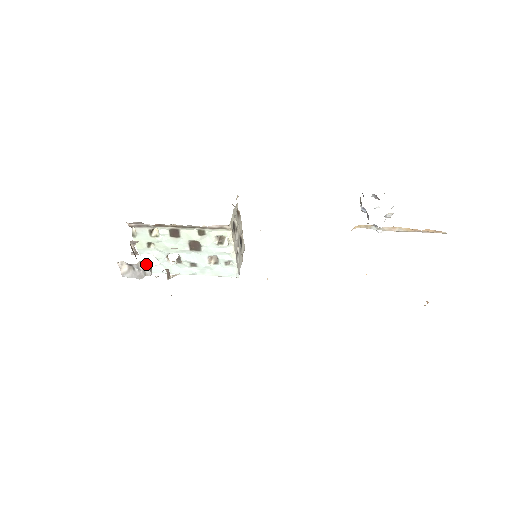
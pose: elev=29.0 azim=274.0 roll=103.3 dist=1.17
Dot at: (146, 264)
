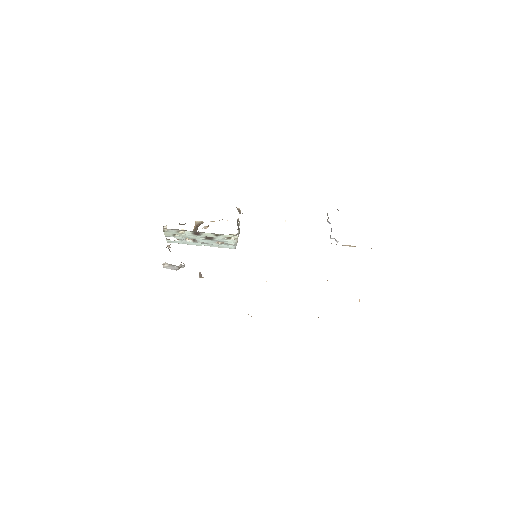
Dot at: (183, 265)
